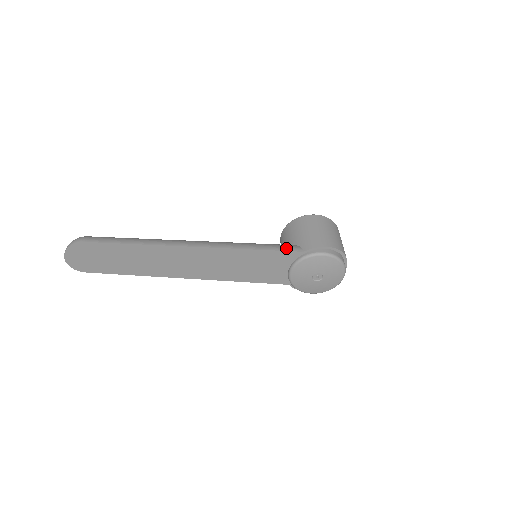
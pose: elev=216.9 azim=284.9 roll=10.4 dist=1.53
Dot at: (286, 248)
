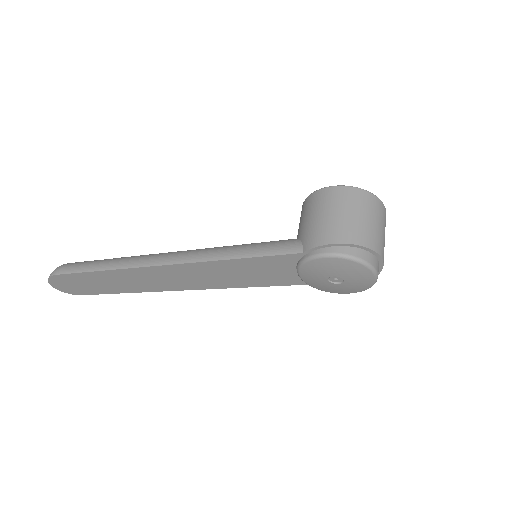
Dot at: (279, 250)
